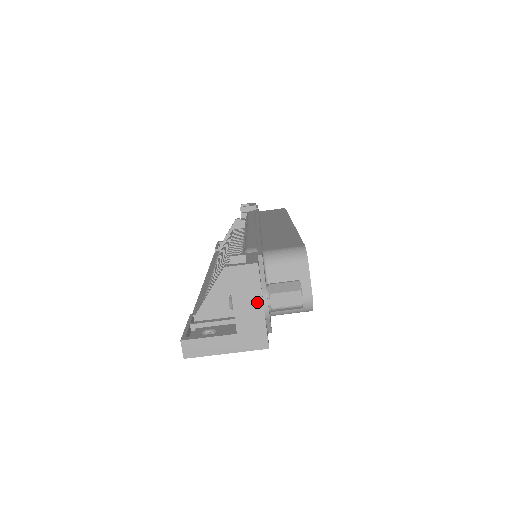
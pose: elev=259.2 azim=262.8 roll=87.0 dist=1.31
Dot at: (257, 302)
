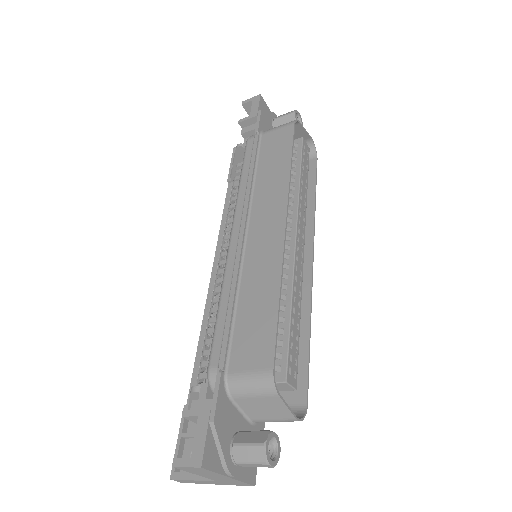
Dot at: (221, 476)
